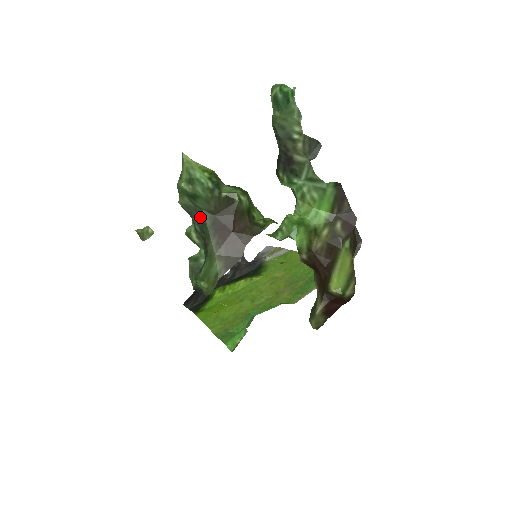
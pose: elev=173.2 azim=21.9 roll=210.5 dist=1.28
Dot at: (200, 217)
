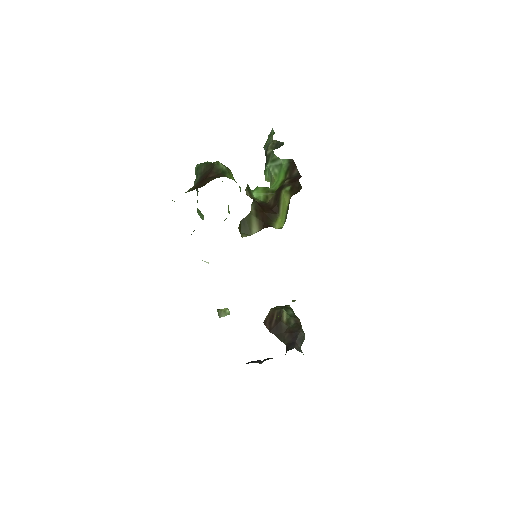
Dot at: occluded
